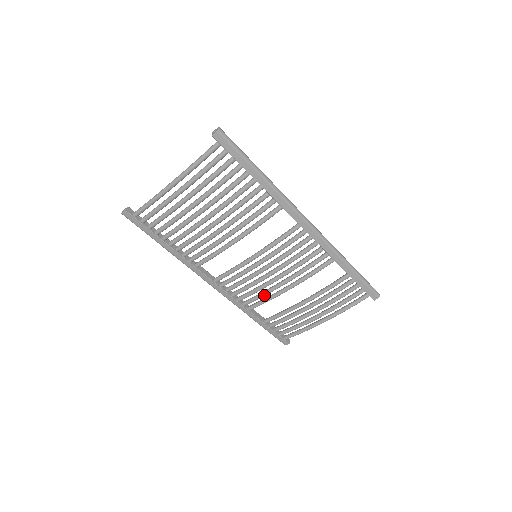
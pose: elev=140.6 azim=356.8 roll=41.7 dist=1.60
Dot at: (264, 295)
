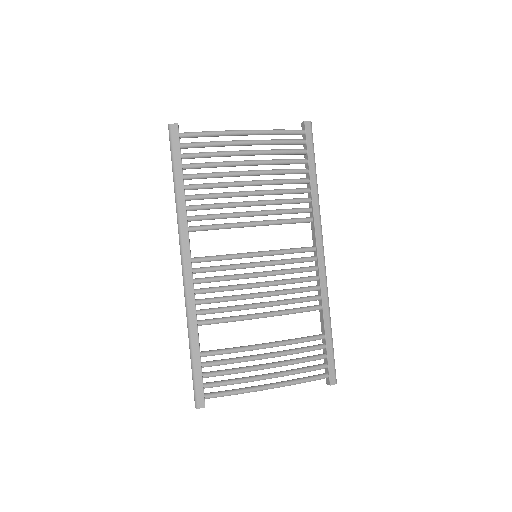
Dot at: (231, 309)
